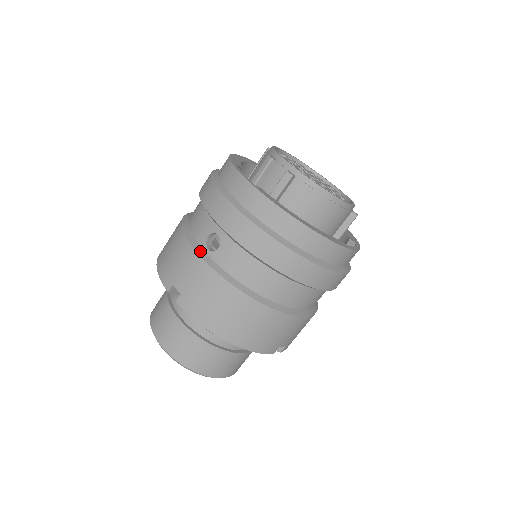
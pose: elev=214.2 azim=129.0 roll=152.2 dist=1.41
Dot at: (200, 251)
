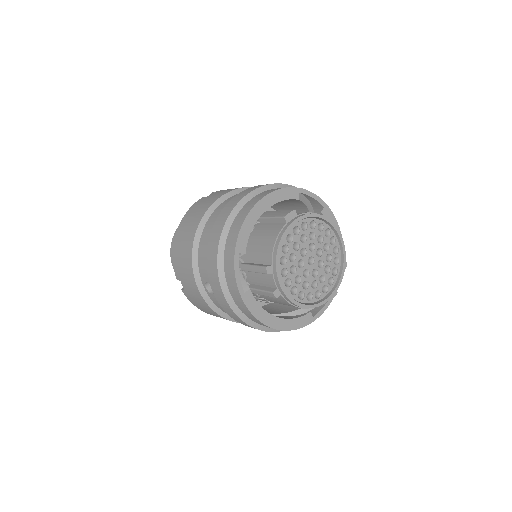
Dot at: (200, 285)
